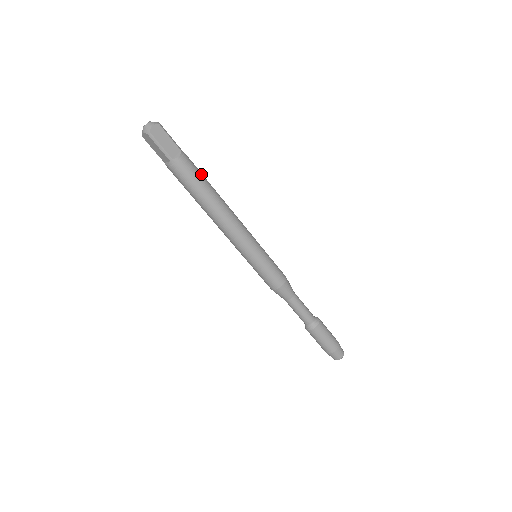
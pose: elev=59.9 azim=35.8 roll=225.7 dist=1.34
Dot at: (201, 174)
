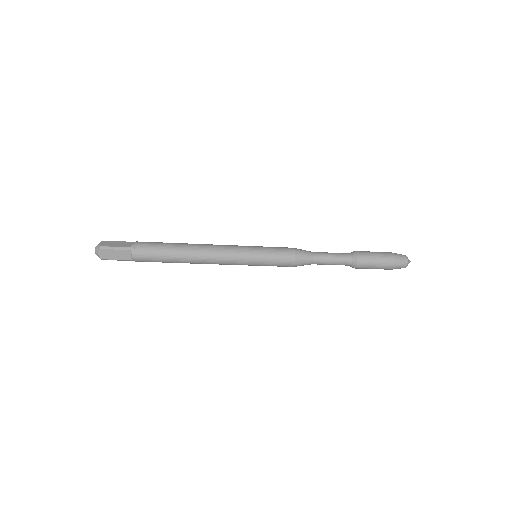
Dot at: (158, 250)
